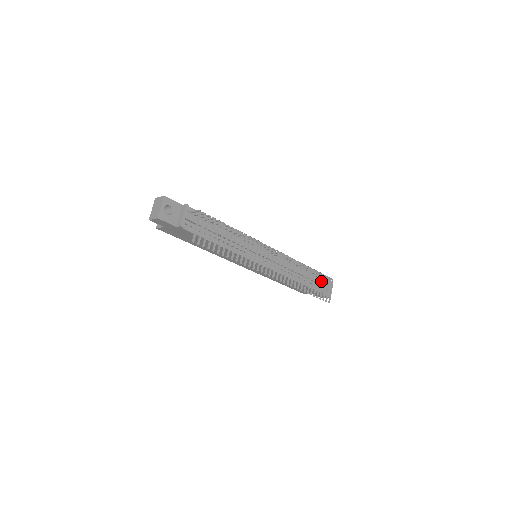
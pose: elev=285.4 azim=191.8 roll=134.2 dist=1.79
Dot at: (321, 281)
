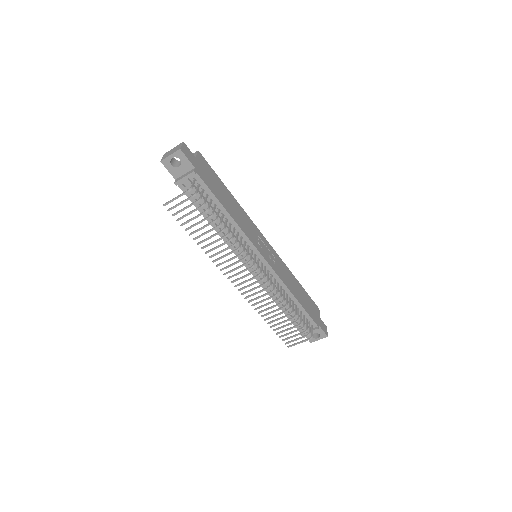
Dot at: (308, 327)
